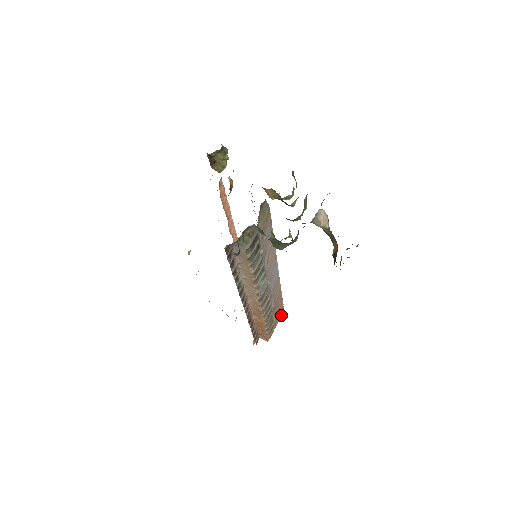
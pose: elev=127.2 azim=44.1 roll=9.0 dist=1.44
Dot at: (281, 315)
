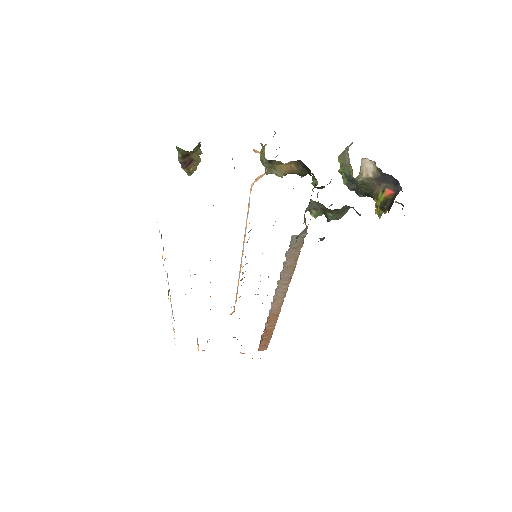
Dot at: occluded
